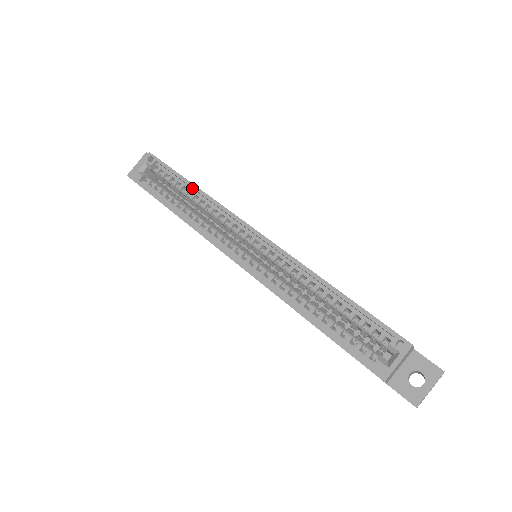
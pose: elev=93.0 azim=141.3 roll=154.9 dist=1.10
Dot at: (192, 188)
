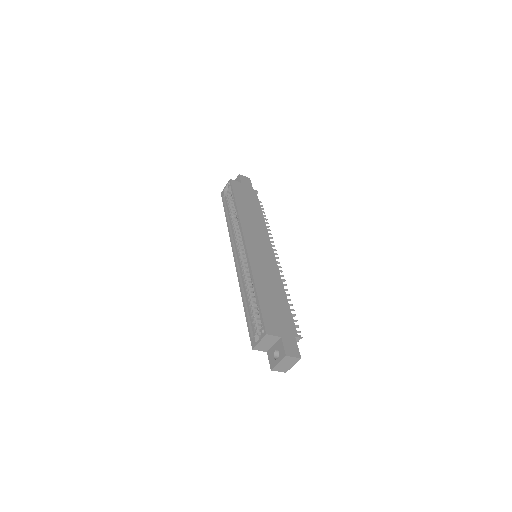
Dot at: (237, 207)
